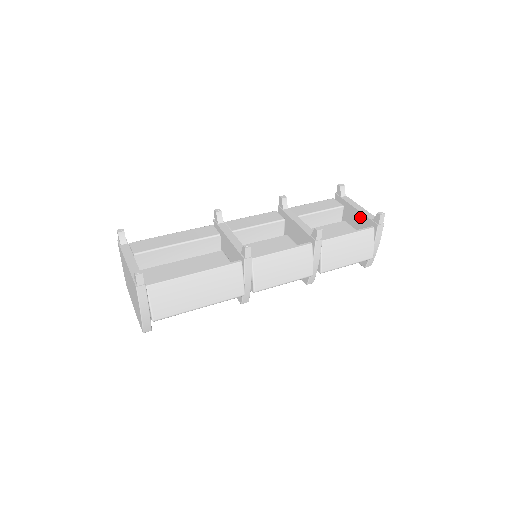
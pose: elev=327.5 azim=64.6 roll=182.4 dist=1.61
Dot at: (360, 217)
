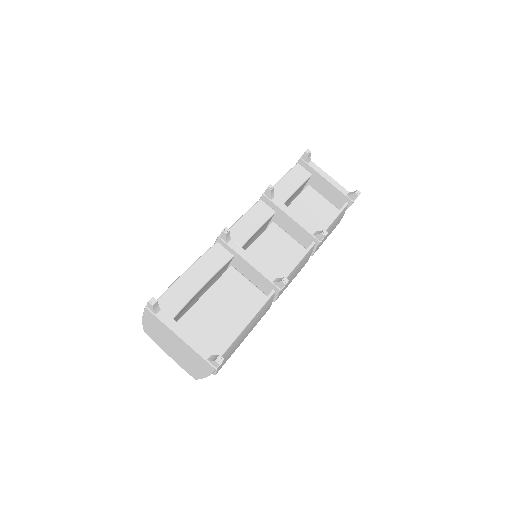
Dot at: (331, 189)
